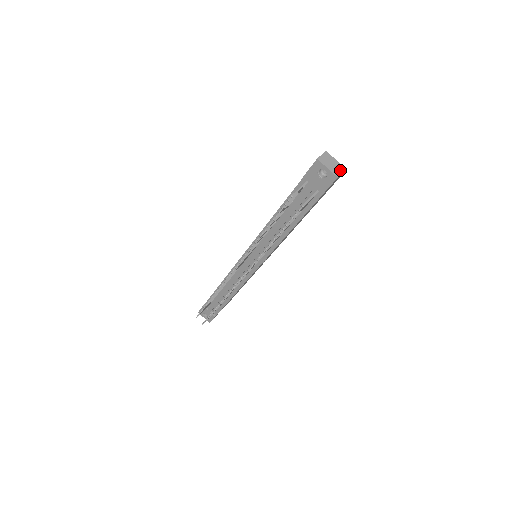
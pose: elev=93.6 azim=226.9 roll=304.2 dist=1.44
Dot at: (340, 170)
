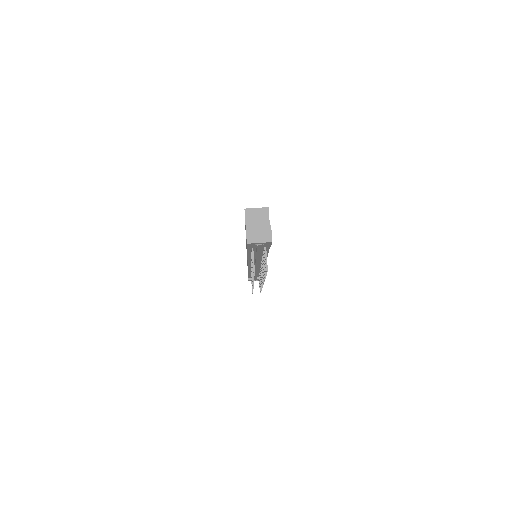
Dot at: (268, 232)
